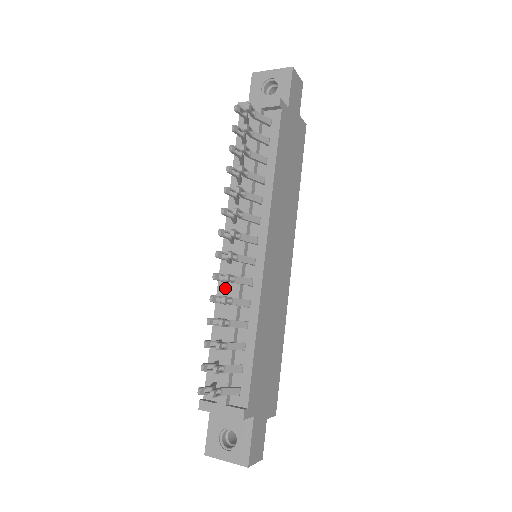
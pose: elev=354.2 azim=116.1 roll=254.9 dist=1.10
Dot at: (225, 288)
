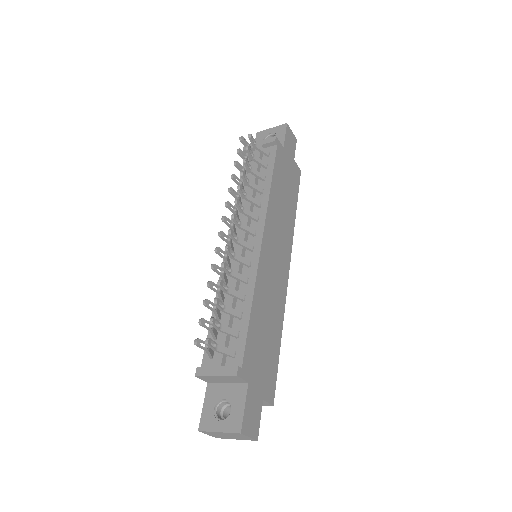
Dot at: occluded
